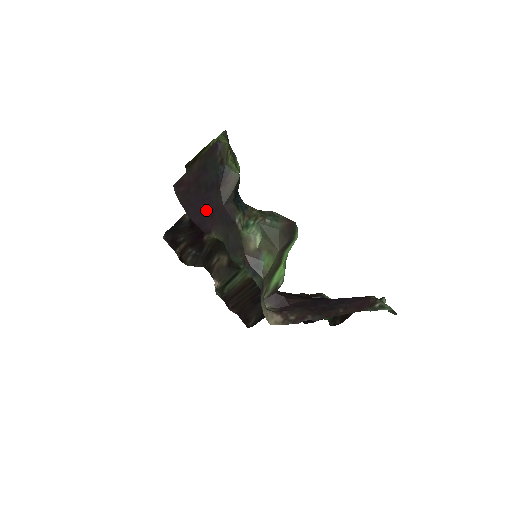
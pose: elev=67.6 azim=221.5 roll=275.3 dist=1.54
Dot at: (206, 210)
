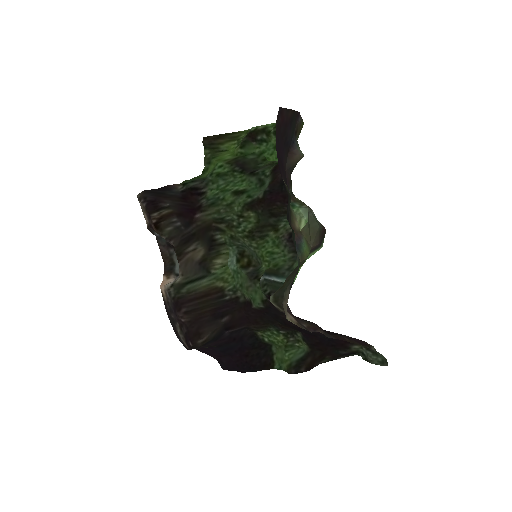
Dot at: (281, 159)
